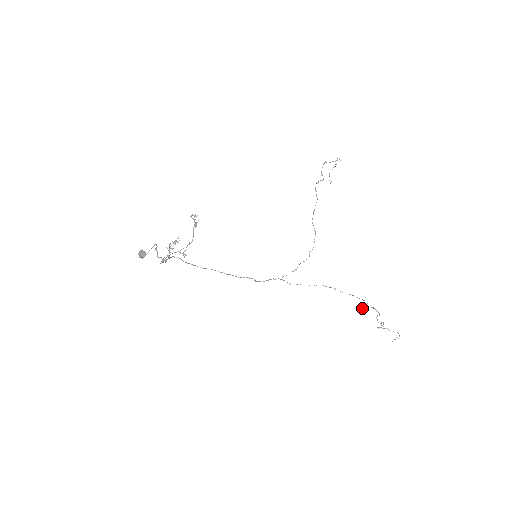
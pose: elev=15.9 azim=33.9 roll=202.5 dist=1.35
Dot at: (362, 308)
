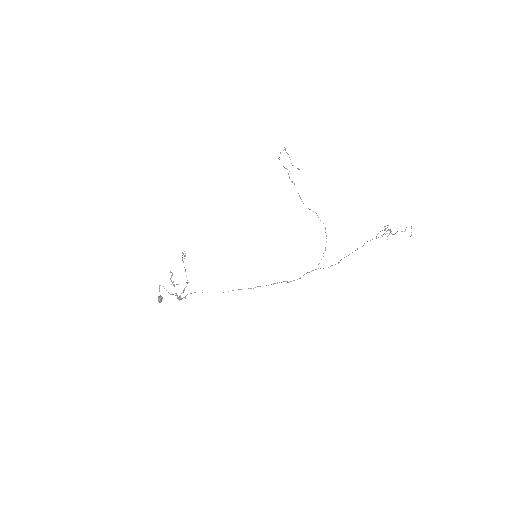
Dot at: (382, 236)
